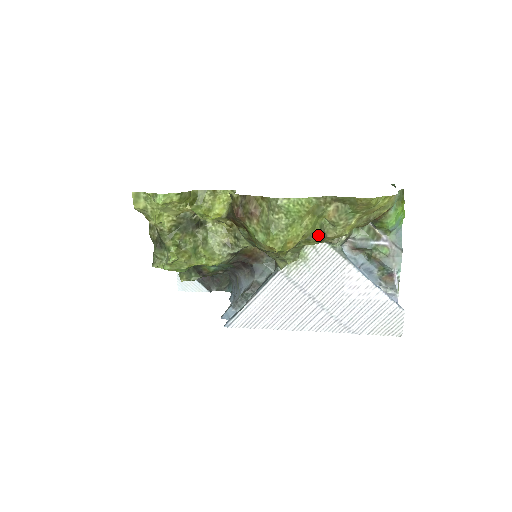
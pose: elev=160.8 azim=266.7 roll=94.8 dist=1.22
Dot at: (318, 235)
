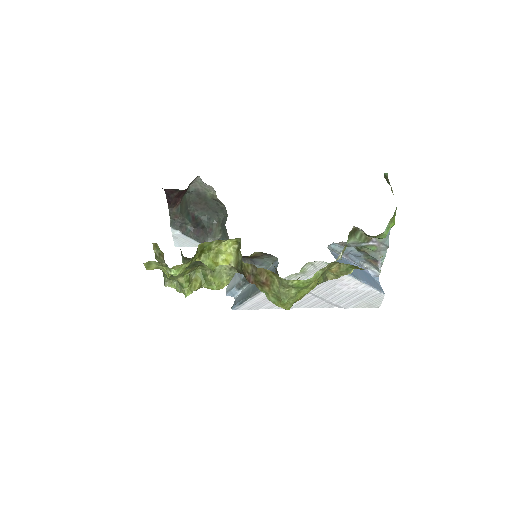
Dot at: occluded
